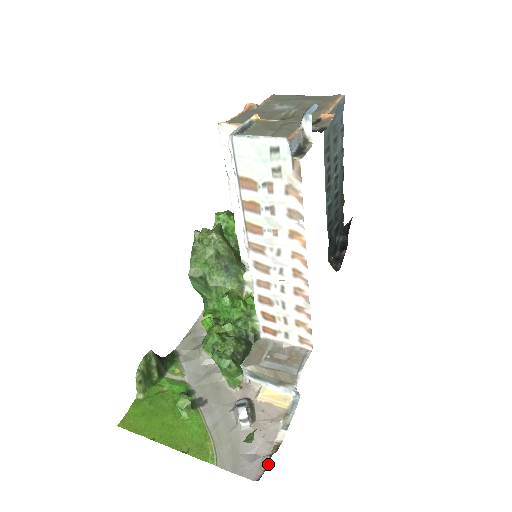
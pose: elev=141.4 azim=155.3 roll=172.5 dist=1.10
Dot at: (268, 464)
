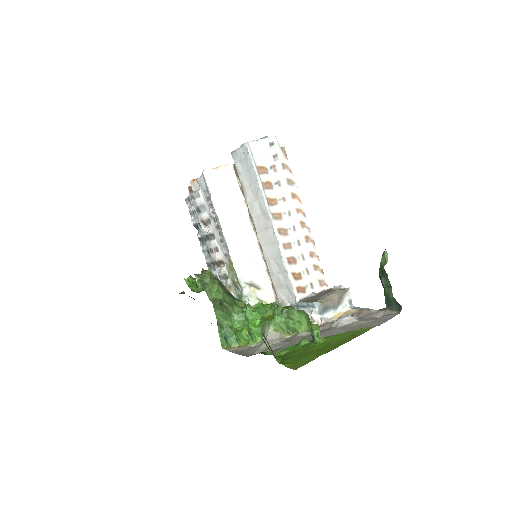
Dot at: (392, 309)
